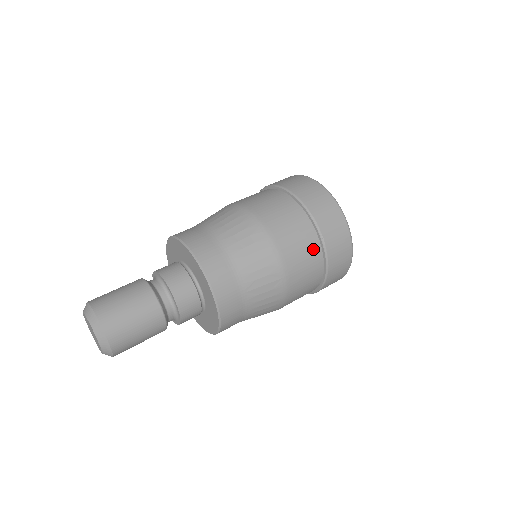
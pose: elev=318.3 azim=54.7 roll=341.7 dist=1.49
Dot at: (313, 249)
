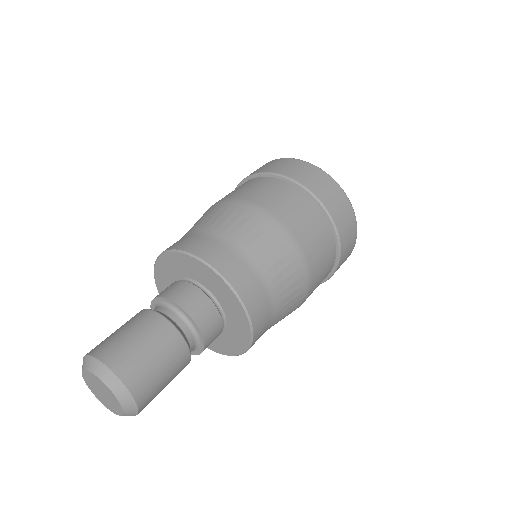
Dot at: (331, 260)
